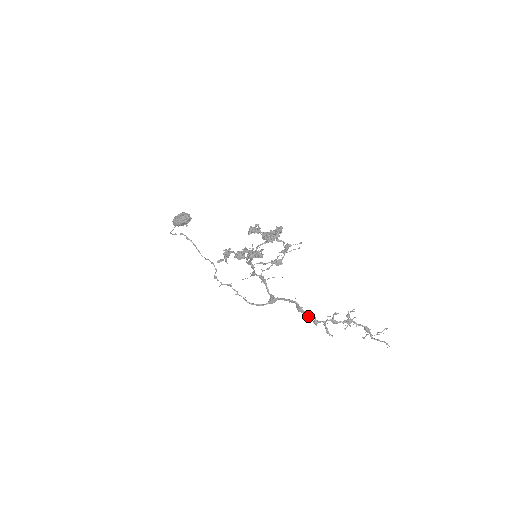
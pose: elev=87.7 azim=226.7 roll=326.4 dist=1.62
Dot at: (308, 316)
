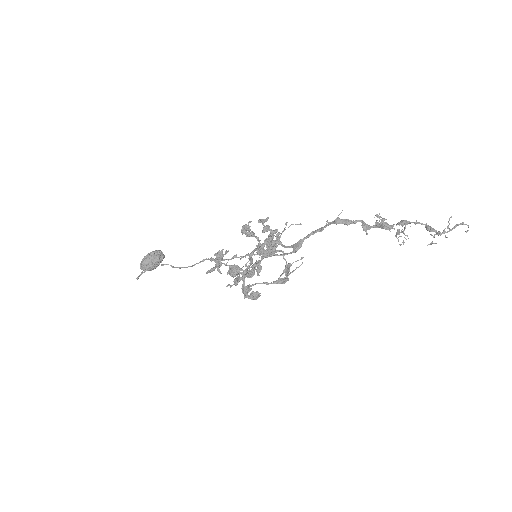
Dot at: (352, 223)
